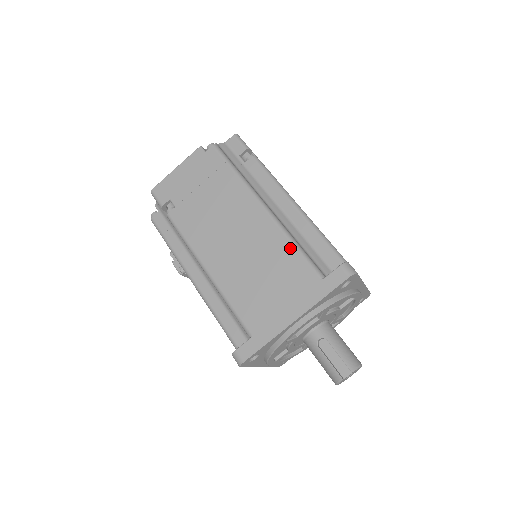
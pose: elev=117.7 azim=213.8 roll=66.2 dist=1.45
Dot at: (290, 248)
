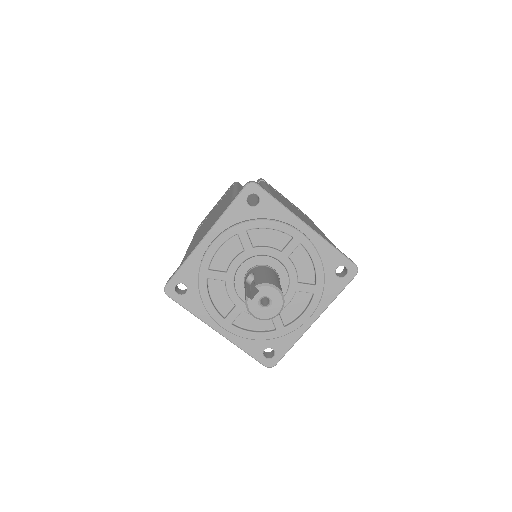
Dot at: occluded
